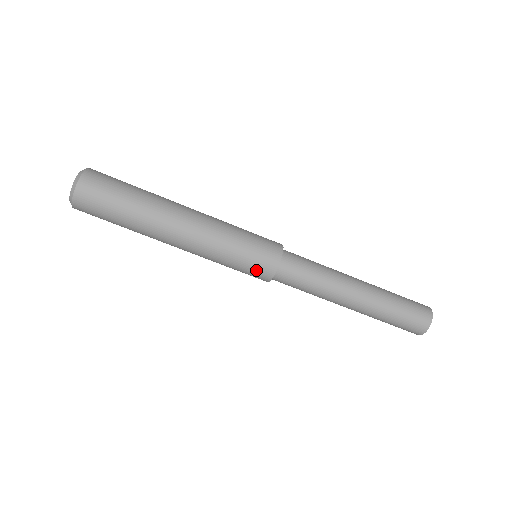
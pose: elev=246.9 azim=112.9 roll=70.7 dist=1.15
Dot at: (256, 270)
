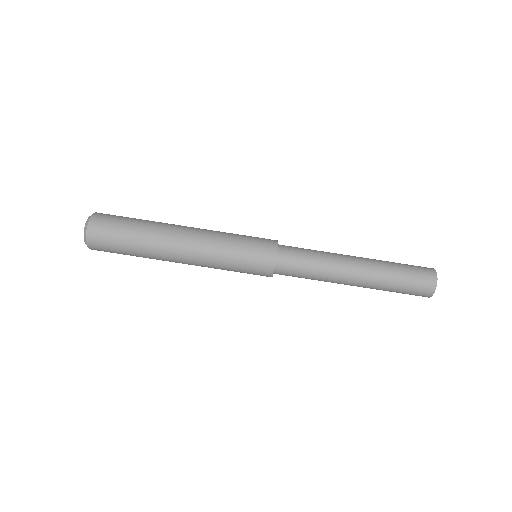
Dot at: (258, 259)
